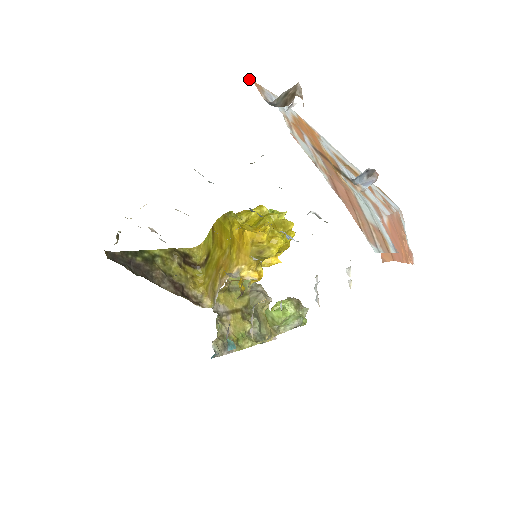
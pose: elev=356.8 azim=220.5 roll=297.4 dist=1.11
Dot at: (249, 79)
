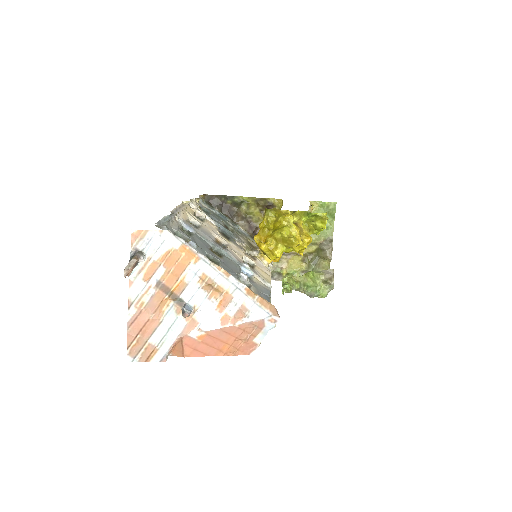
Dot at: (132, 231)
